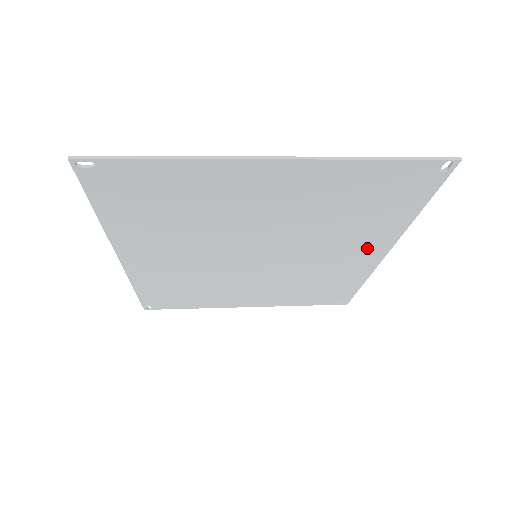
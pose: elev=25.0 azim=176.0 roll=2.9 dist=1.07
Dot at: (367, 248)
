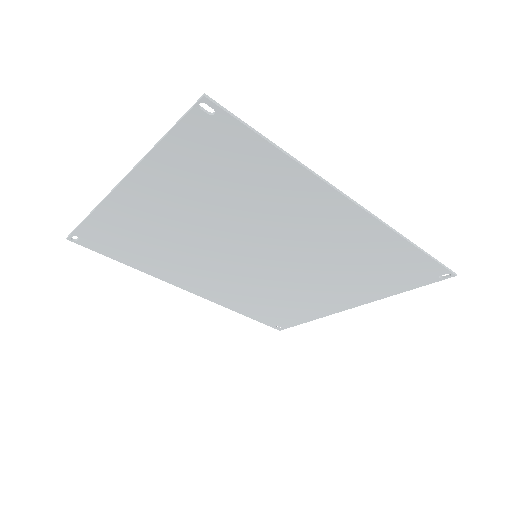
Dot at: (322, 208)
